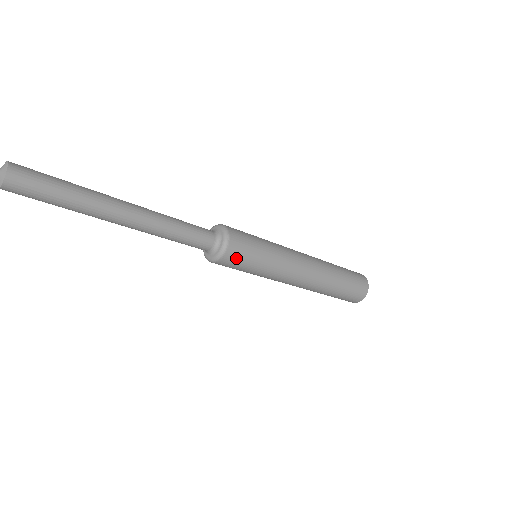
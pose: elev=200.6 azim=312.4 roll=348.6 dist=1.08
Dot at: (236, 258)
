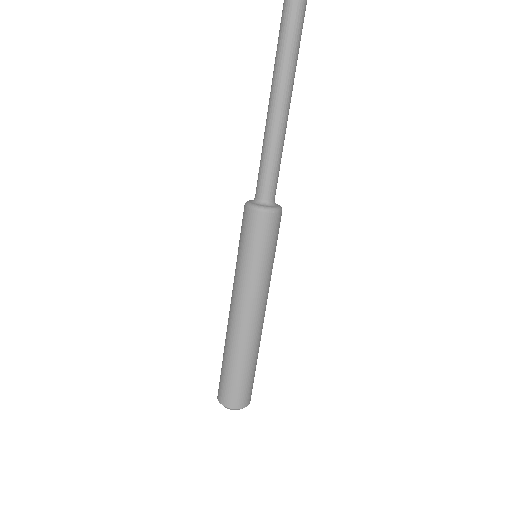
Dot at: (279, 226)
